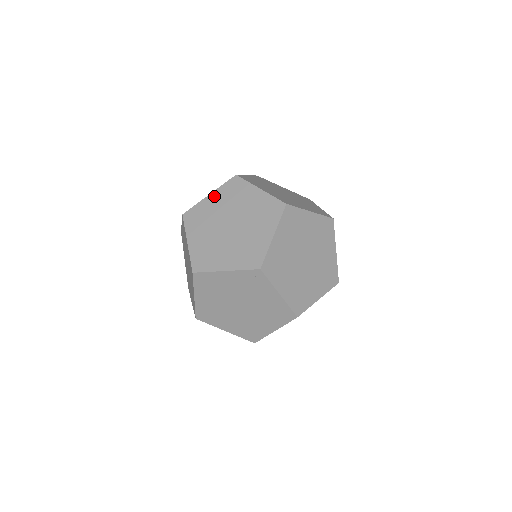
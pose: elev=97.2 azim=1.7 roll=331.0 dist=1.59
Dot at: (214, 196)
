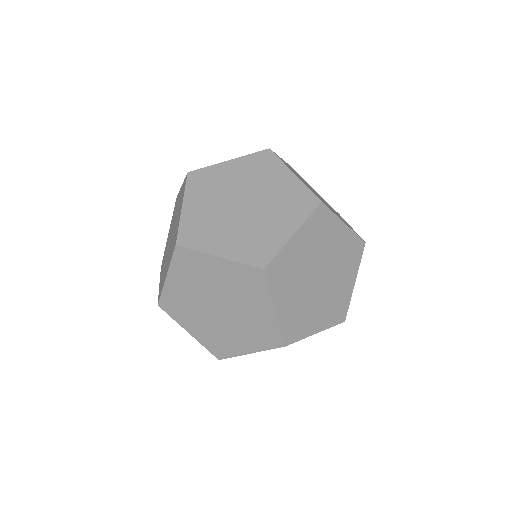
Dot at: (300, 237)
